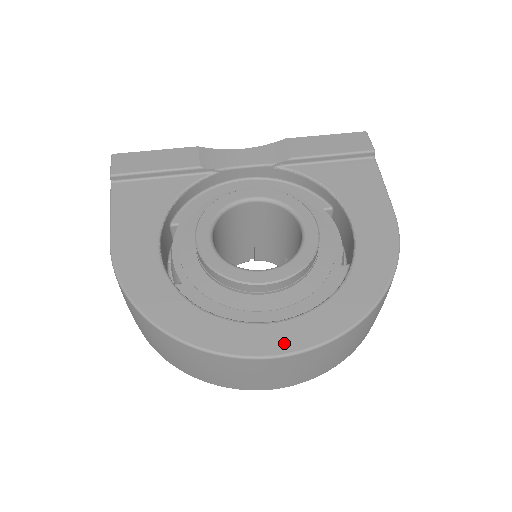
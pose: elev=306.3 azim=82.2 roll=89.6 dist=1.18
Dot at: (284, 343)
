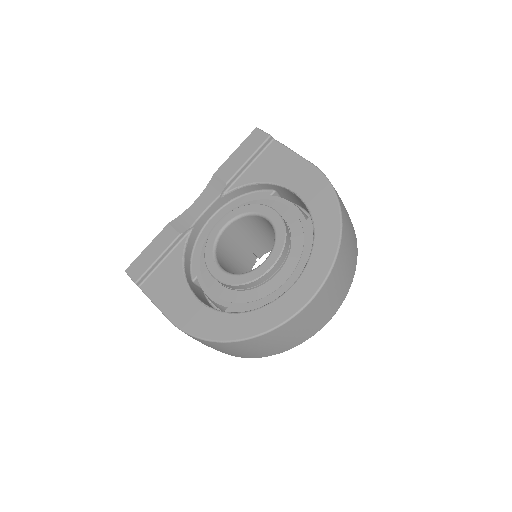
Dot at: (308, 290)
